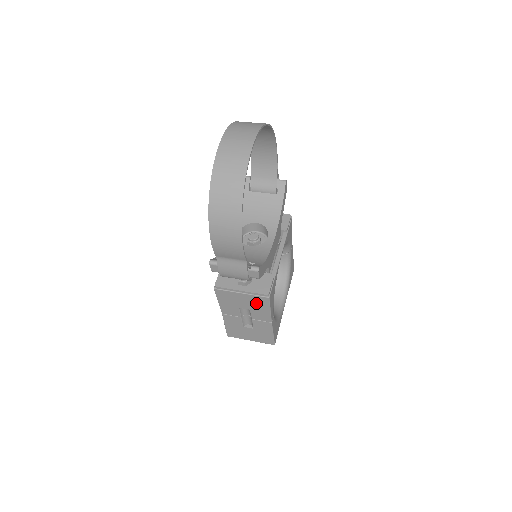
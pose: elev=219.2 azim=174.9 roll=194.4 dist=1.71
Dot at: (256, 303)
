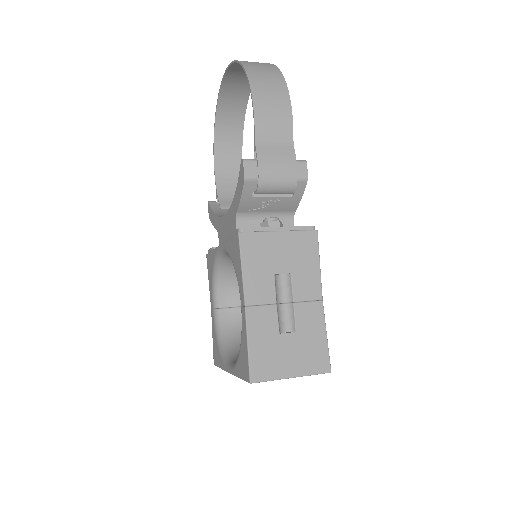
Dot at: (300, 251)
